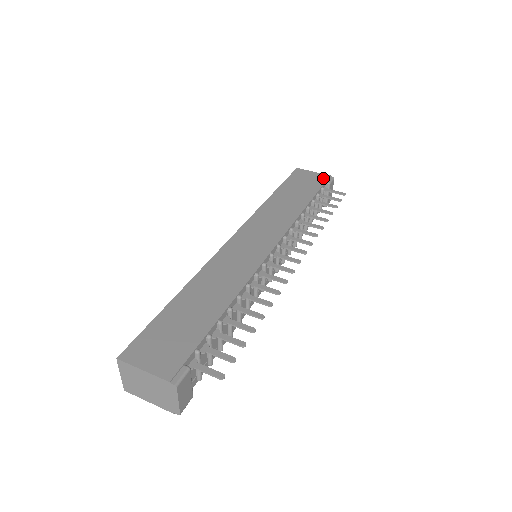
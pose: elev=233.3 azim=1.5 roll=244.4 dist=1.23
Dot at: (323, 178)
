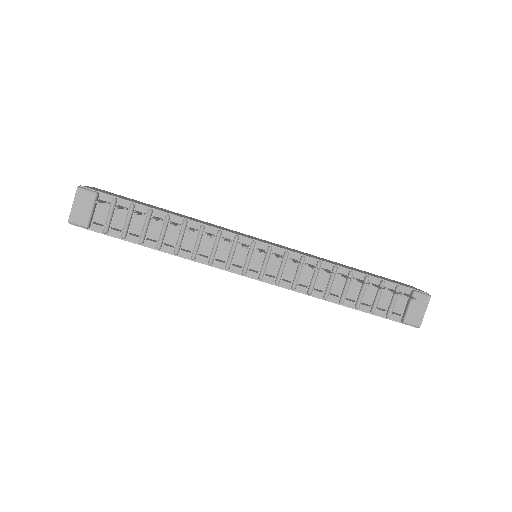
Dot at: (416, 289)
